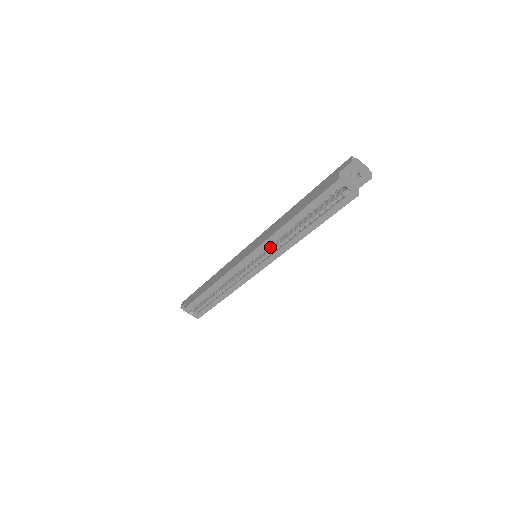
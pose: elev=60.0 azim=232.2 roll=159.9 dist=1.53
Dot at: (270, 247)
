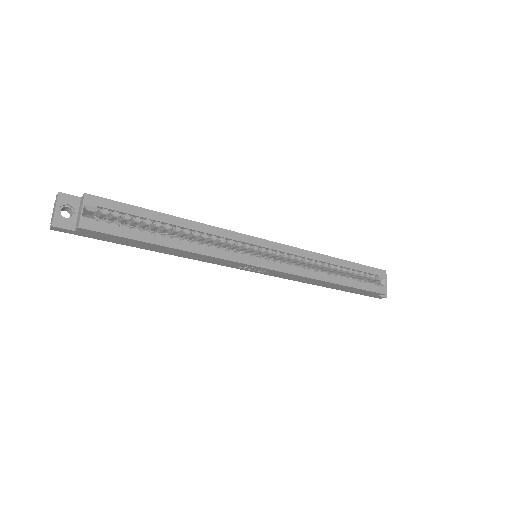
Dot at: occluded
